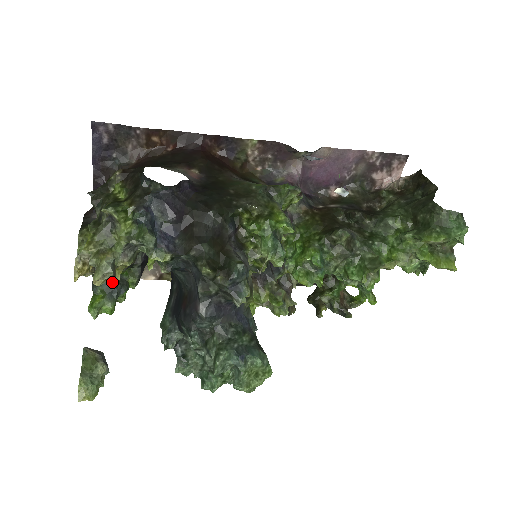
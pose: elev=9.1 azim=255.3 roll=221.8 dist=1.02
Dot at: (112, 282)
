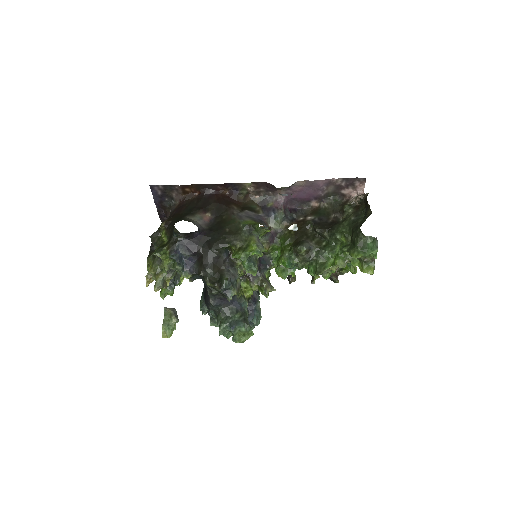
Dot at: occluded
